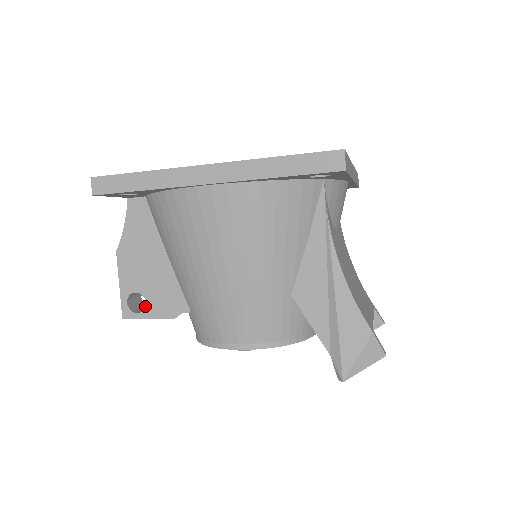
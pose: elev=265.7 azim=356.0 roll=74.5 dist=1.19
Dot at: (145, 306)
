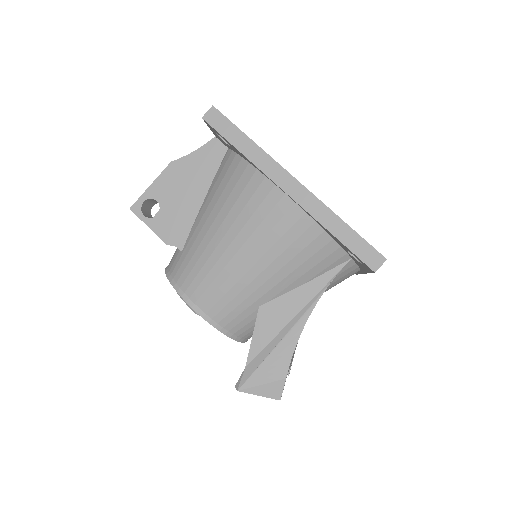
Dot at: occluded
